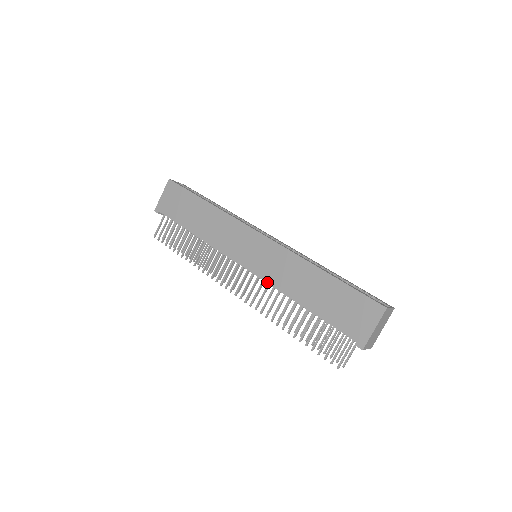
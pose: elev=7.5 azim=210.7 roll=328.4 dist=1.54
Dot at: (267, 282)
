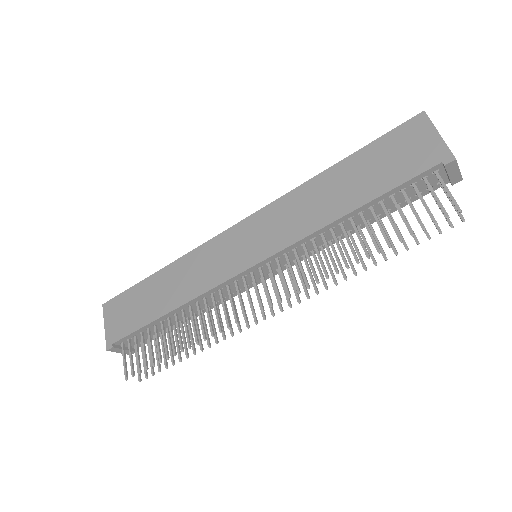
Dot at: (290, 244)
